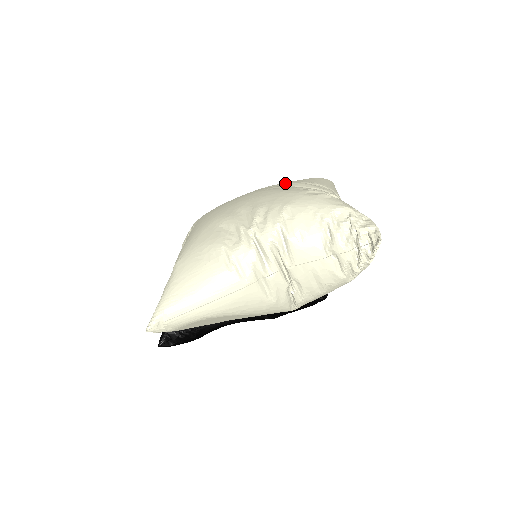
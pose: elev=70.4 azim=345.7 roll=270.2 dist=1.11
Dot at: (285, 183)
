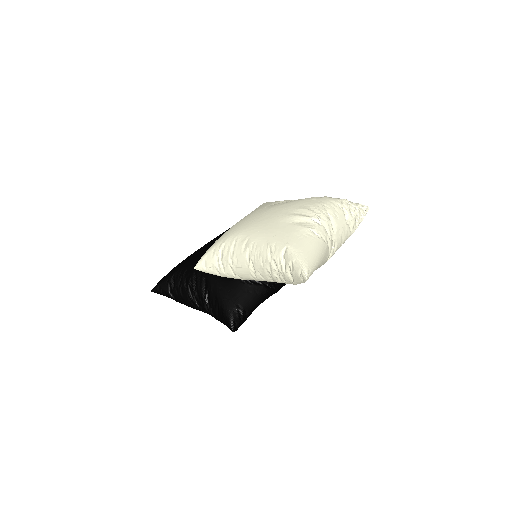
Dot at: (273, 203)
